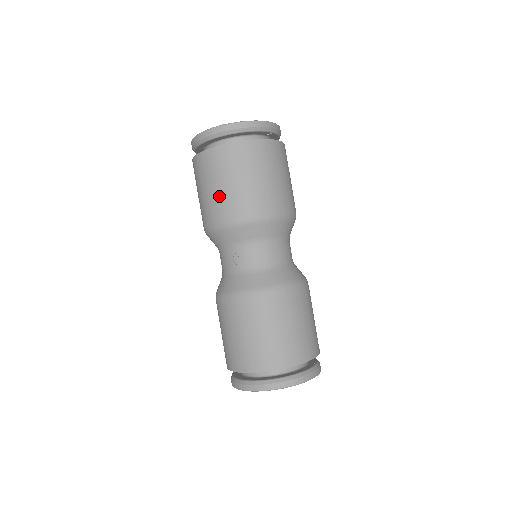
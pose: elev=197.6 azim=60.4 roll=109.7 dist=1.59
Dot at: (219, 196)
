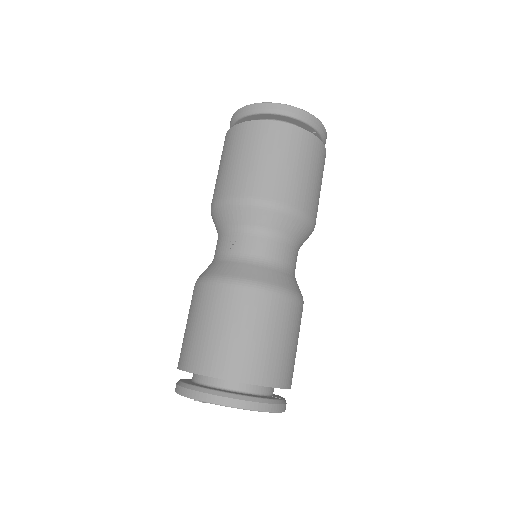
Dot at: (239, 170)
